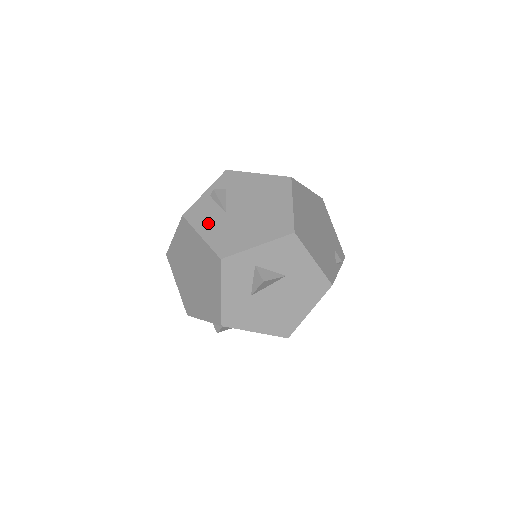
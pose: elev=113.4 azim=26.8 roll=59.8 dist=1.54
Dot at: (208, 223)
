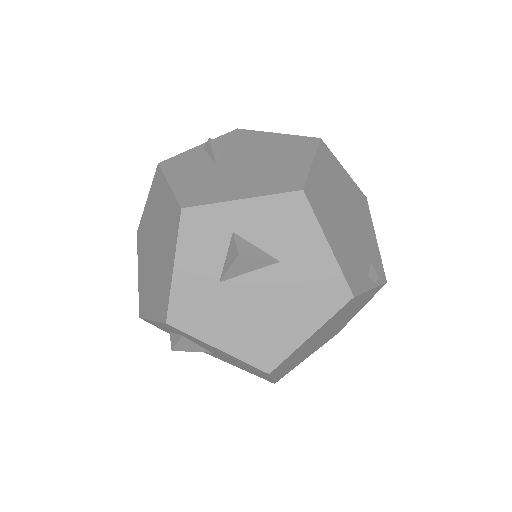
Dot at: (186, 172)
